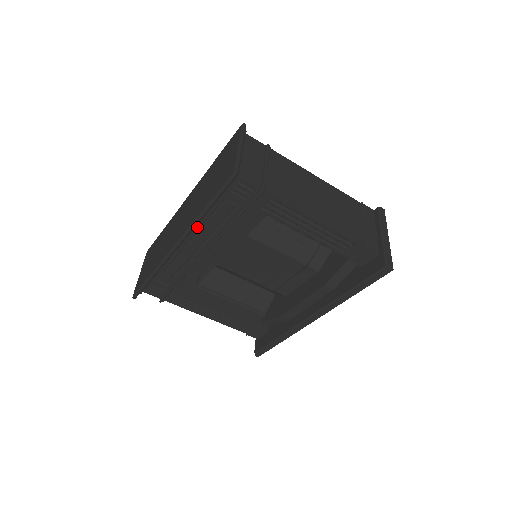
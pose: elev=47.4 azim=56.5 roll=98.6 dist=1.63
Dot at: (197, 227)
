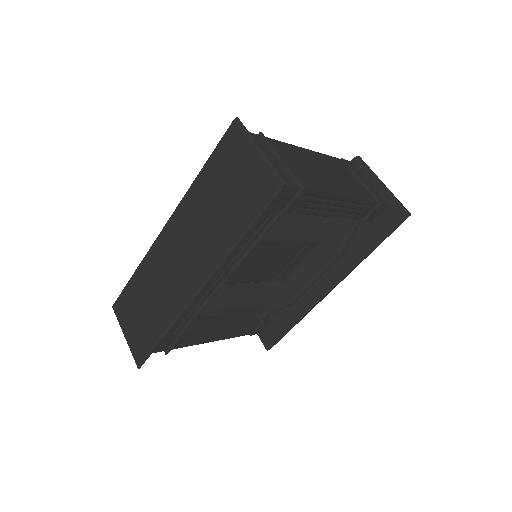
Dot at: occluded
